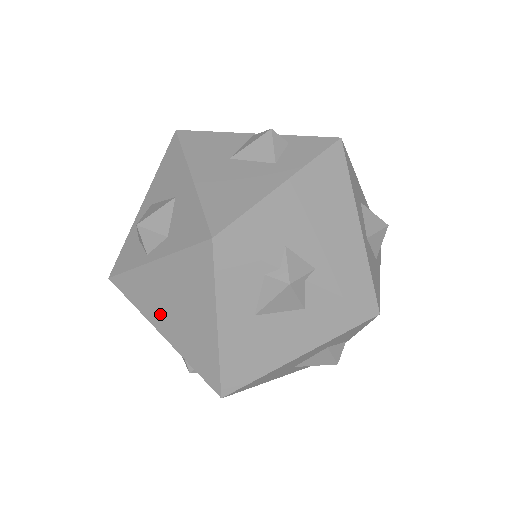
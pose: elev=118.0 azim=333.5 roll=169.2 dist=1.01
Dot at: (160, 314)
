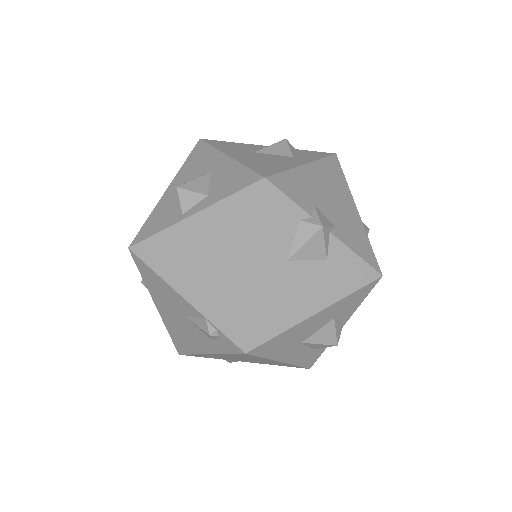
Dot at: (187, 272)
